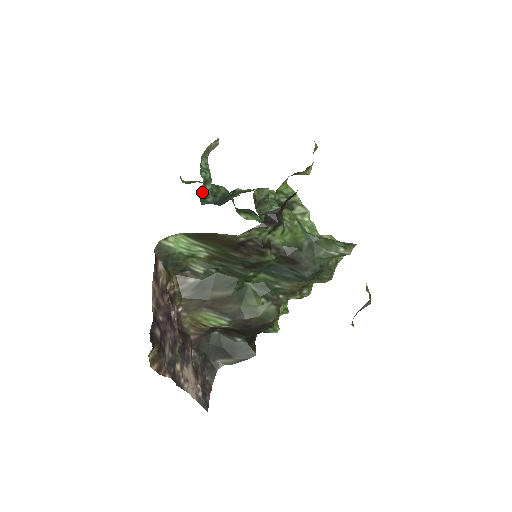
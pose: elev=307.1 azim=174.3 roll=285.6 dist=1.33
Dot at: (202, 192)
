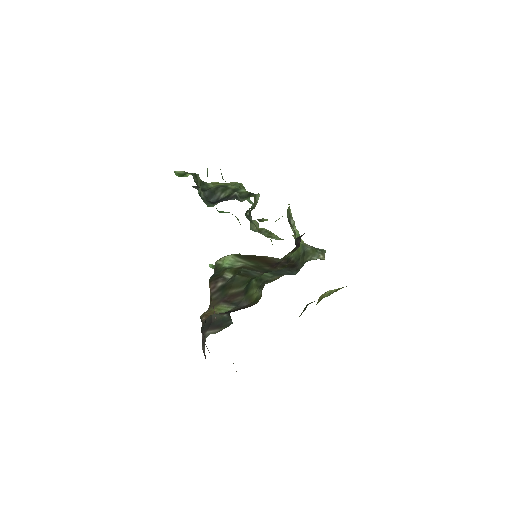
Dot at: occluded
